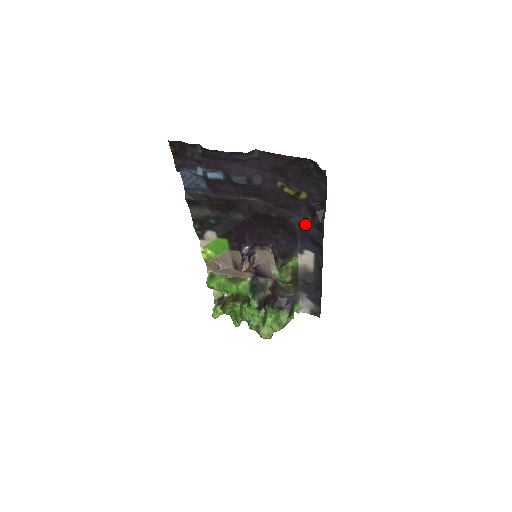
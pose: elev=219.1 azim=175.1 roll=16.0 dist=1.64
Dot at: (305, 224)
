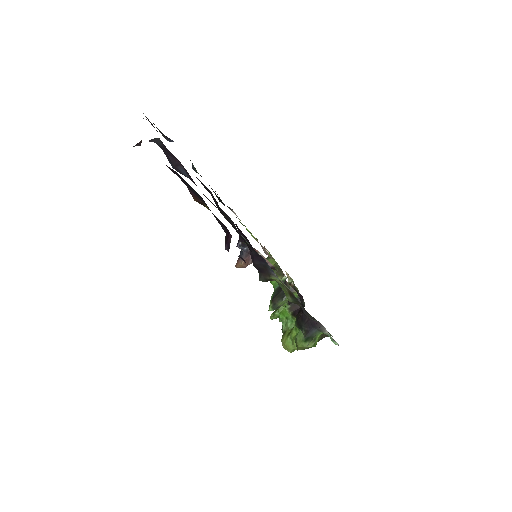
Dot at: occluded
